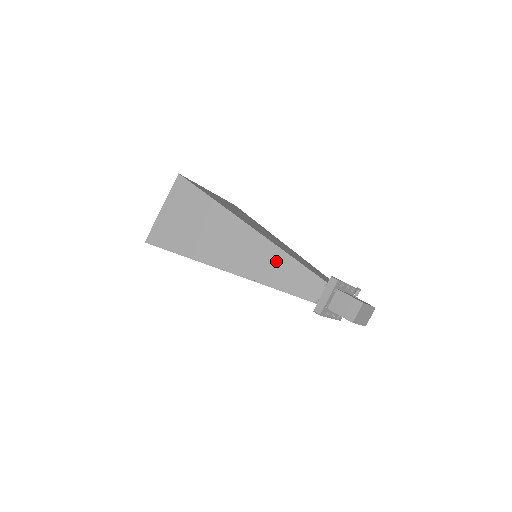
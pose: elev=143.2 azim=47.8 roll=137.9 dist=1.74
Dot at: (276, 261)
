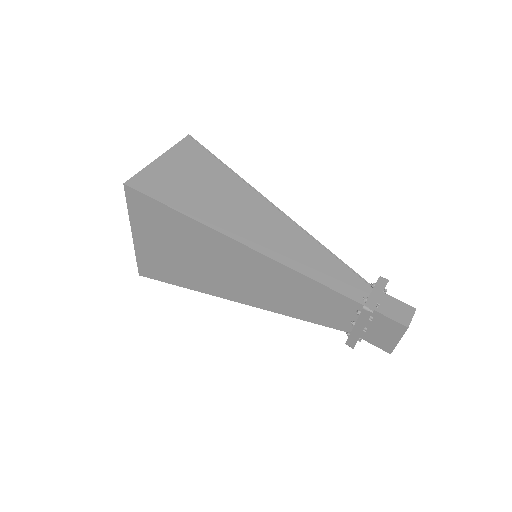
Dot at: (310, 249)
